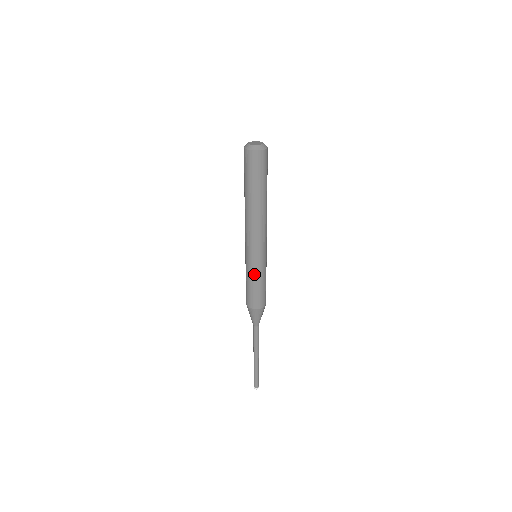
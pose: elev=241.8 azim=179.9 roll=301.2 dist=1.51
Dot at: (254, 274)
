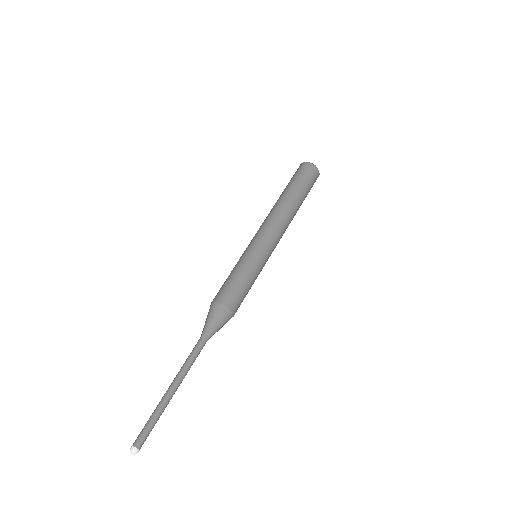
Dot at: (248, 264)
